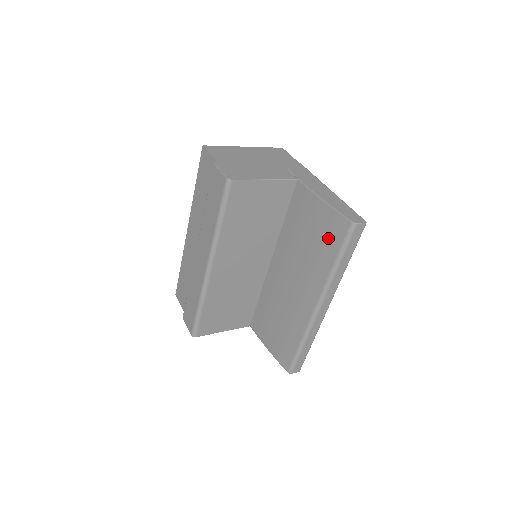
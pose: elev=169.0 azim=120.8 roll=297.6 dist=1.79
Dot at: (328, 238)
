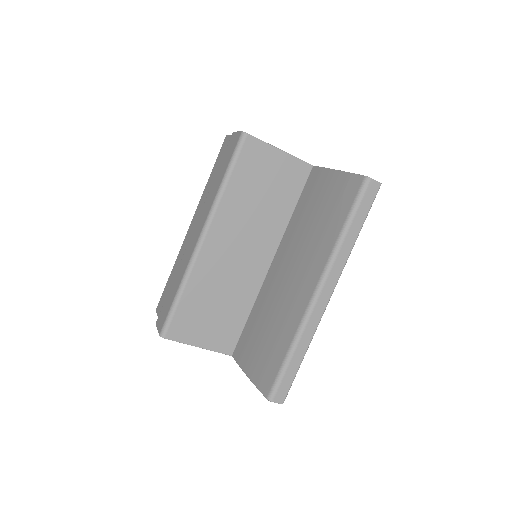
Dot at: (338, 204)
